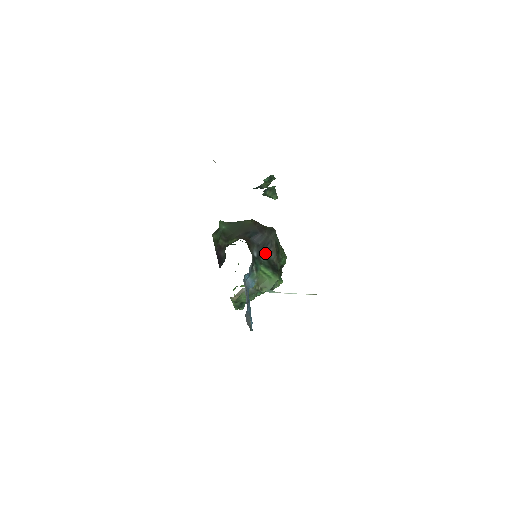
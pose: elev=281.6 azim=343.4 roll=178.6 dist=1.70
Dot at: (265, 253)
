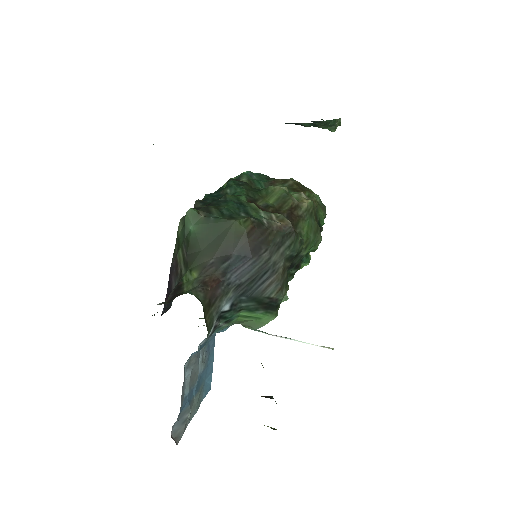
Dot at: (253, 292)
